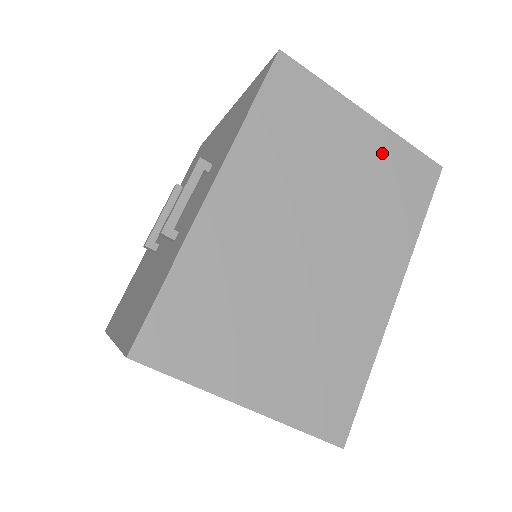
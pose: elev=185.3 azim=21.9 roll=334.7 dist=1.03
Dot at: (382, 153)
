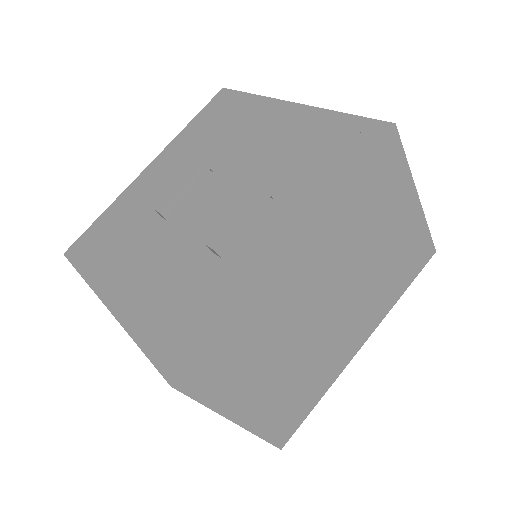
Dot at: (410, 234)
